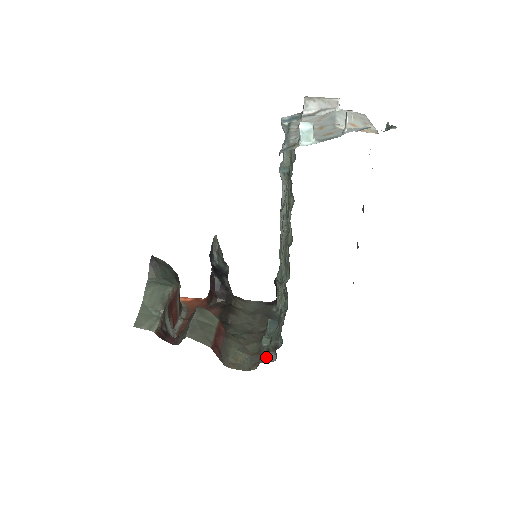
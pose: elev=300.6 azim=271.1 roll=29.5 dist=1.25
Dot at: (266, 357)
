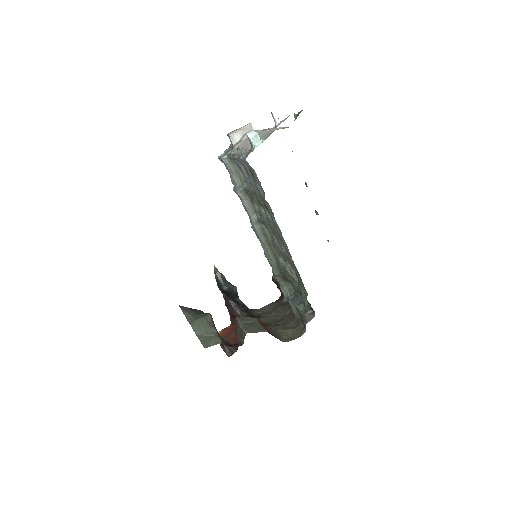
Dot at: (307, 317)
